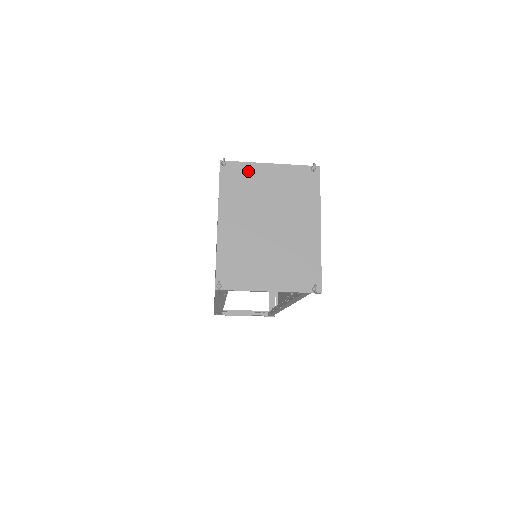
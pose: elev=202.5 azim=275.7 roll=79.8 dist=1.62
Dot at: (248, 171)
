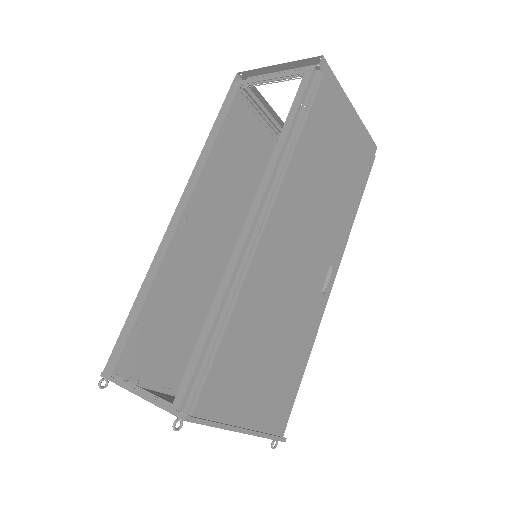
Dot at: occluded
